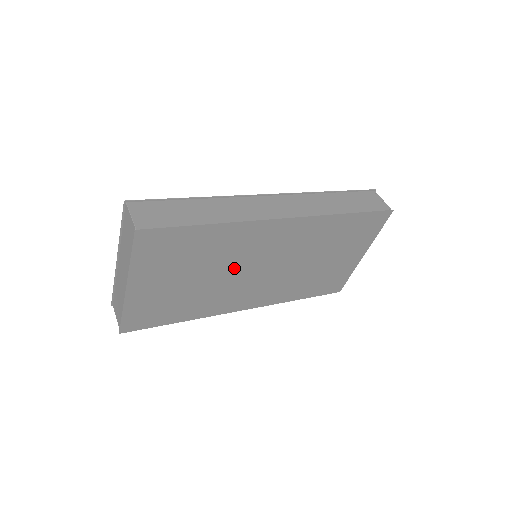
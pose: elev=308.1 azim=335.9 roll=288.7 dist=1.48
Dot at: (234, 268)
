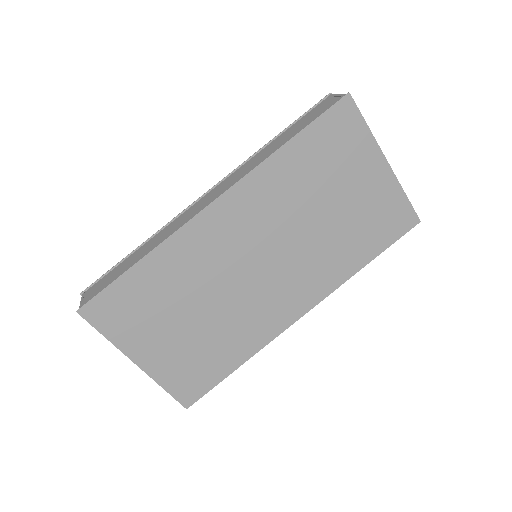
Dot at: (224, 283)
